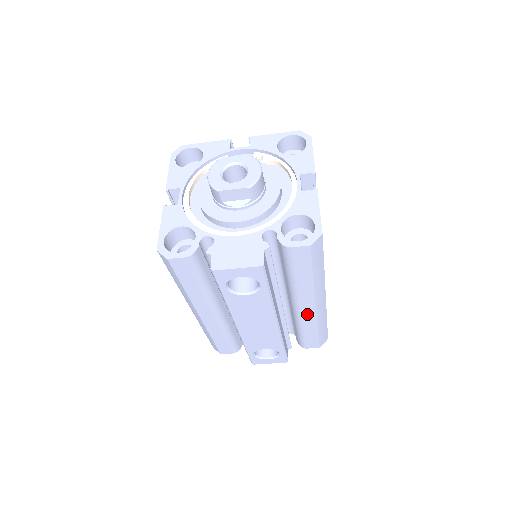
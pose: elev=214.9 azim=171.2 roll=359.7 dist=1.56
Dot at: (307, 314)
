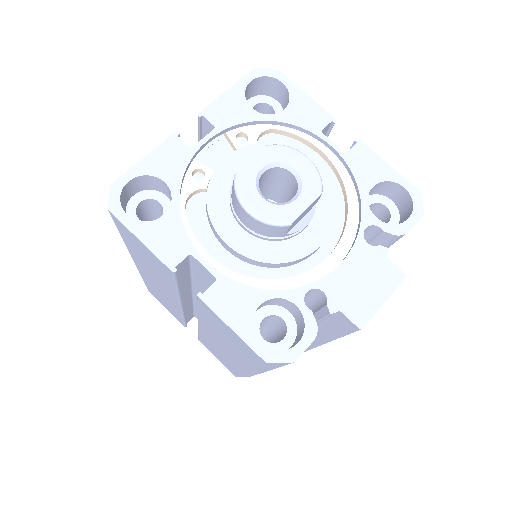
Dot at: occluded
